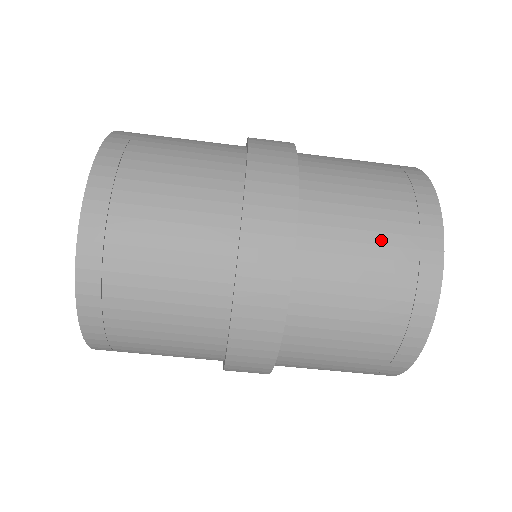
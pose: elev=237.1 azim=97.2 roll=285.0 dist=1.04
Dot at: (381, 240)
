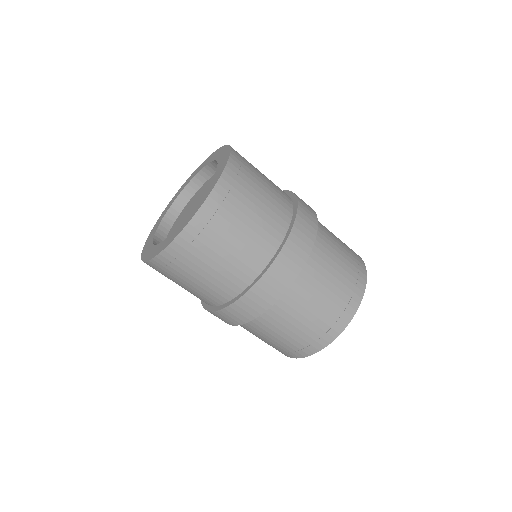
Dot at: (342, 272)
